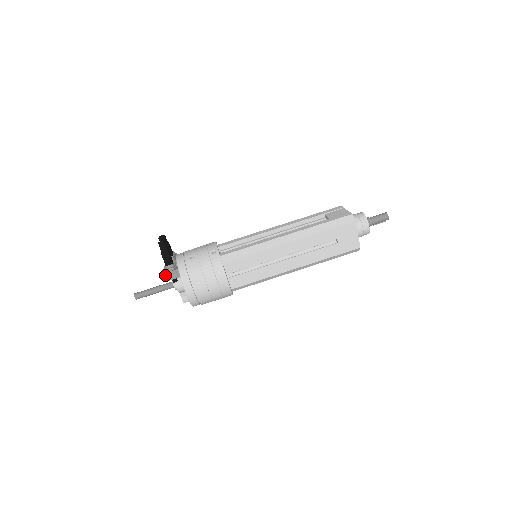
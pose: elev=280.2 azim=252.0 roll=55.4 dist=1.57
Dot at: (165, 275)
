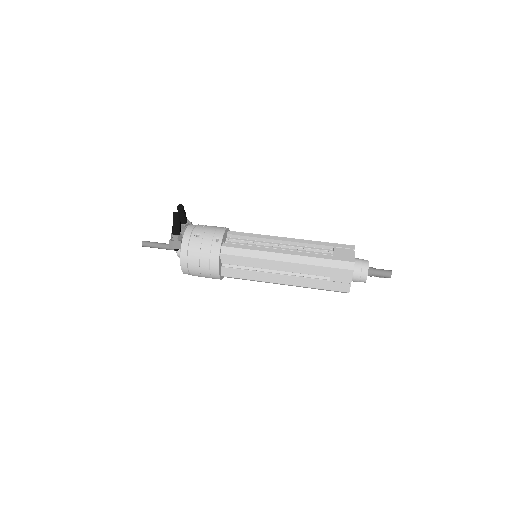
Dot at: (169, 242)
